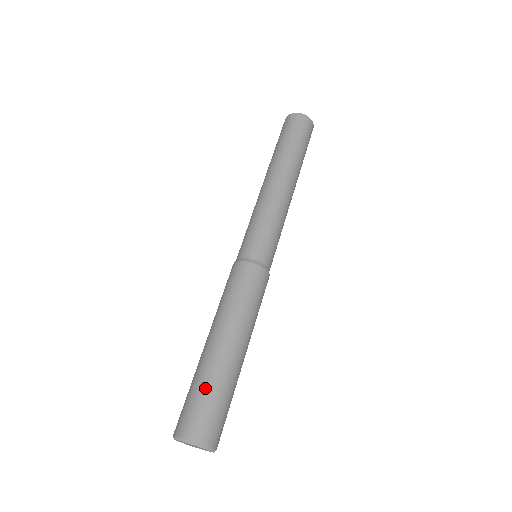
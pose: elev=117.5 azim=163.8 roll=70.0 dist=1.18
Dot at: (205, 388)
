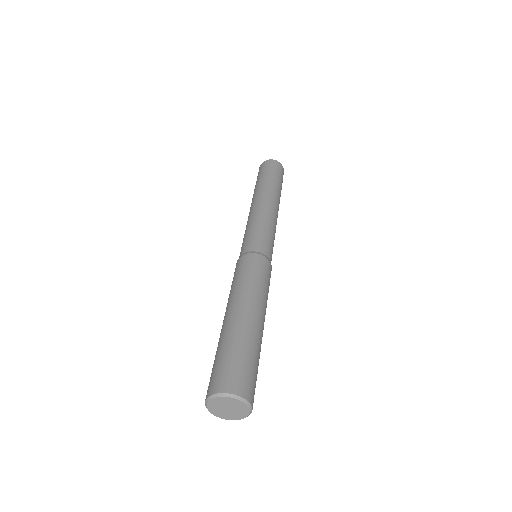
Dot at: (228, 349)
